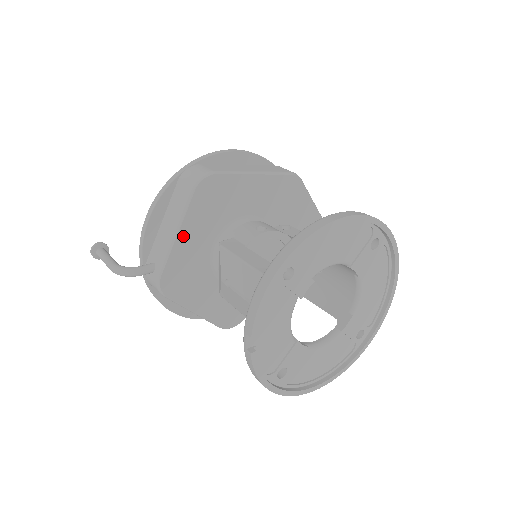
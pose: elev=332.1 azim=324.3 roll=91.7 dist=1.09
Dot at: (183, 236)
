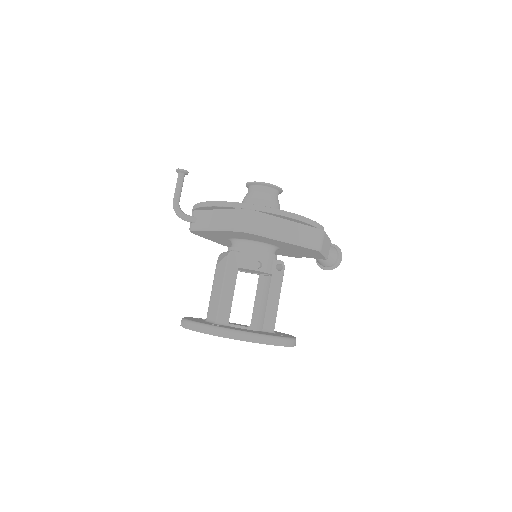
Dot at: (216, 232)
